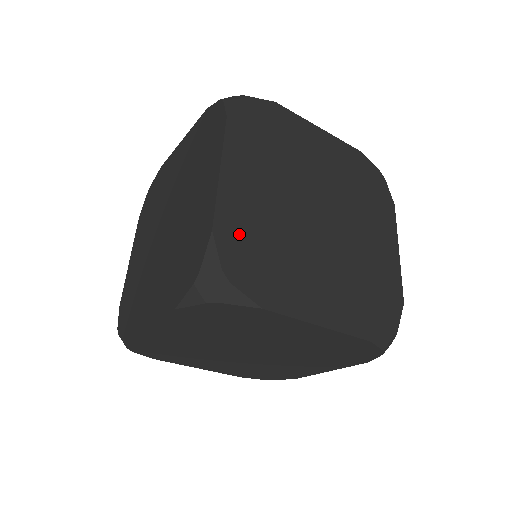
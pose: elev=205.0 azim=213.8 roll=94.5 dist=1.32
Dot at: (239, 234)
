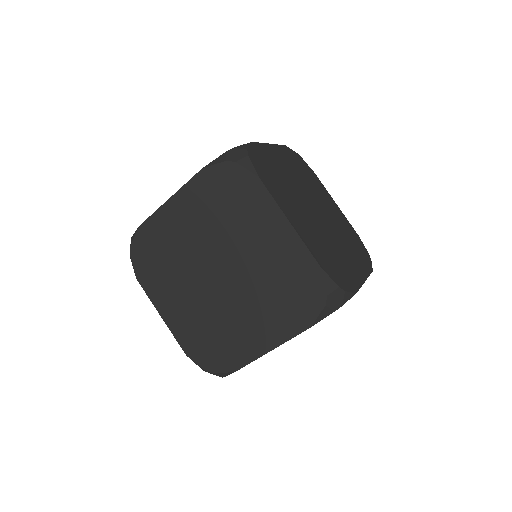
Dot at: (265, 158)
